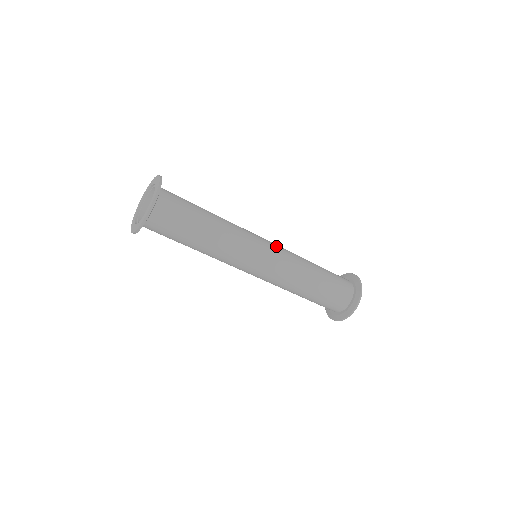
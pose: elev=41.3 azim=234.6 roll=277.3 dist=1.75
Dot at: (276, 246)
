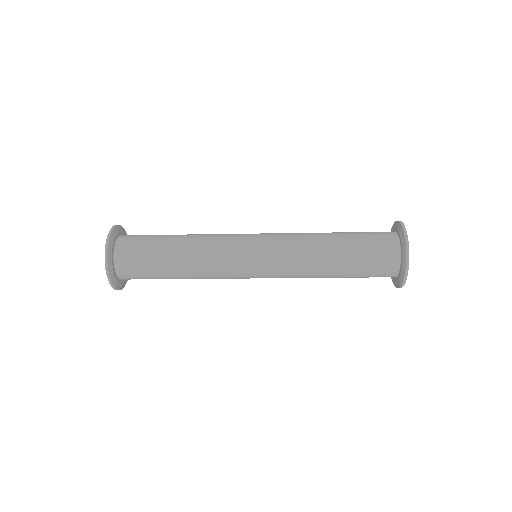
Dot at: (269, 258)
